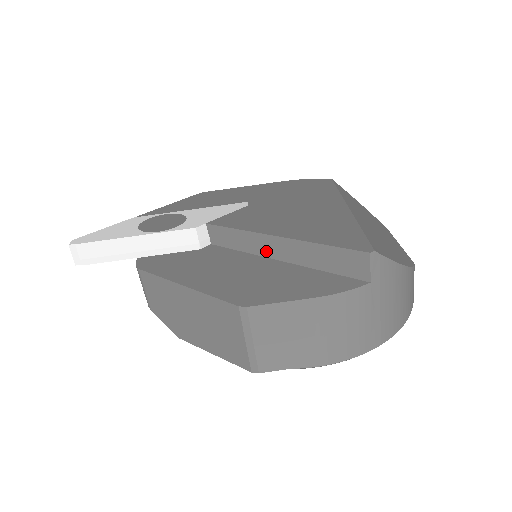
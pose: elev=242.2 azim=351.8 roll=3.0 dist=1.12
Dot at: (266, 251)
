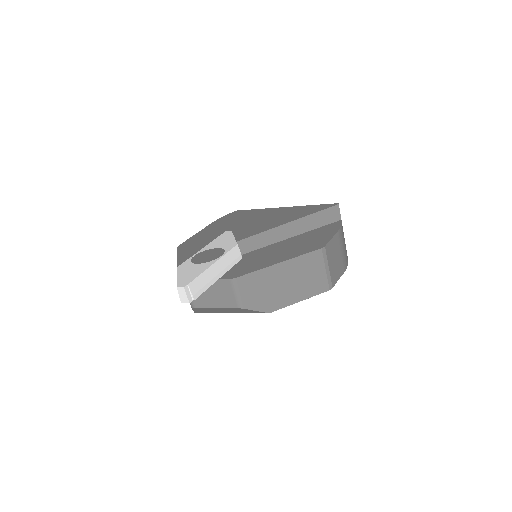
Dot at: (283, 236)
